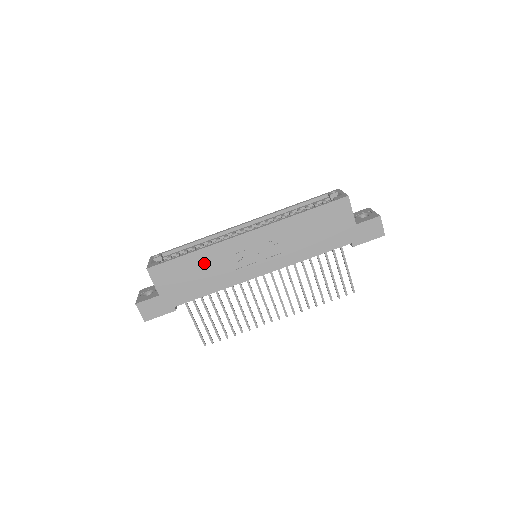
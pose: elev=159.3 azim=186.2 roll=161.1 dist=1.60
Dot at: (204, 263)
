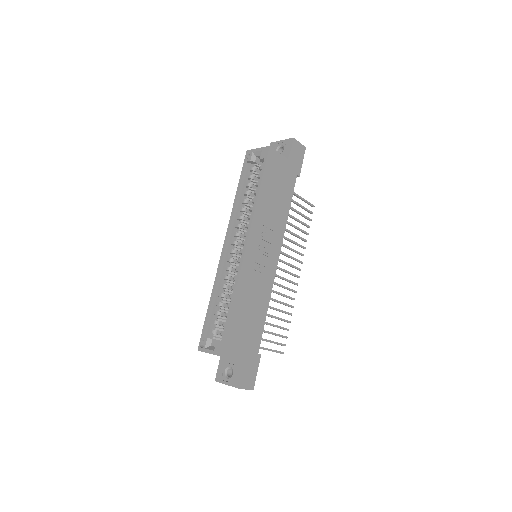
Dot at: (245, 301)
